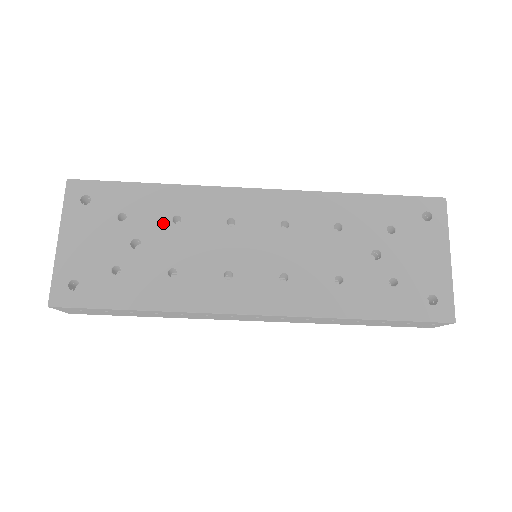
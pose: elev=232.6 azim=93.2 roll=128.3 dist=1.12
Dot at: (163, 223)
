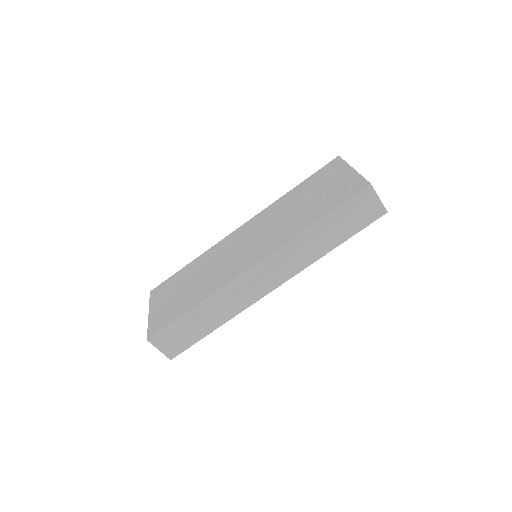
Dot at: (197, 271)
